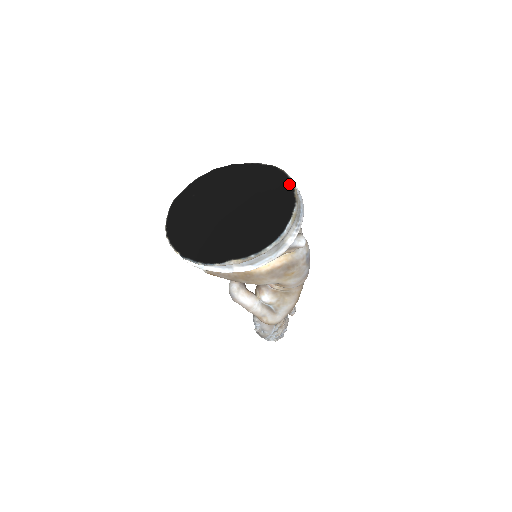
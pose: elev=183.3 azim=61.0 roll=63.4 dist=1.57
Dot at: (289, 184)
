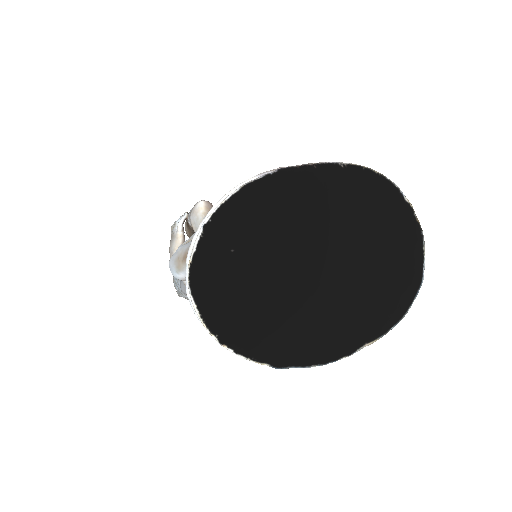
Dot at: (402, 201)
